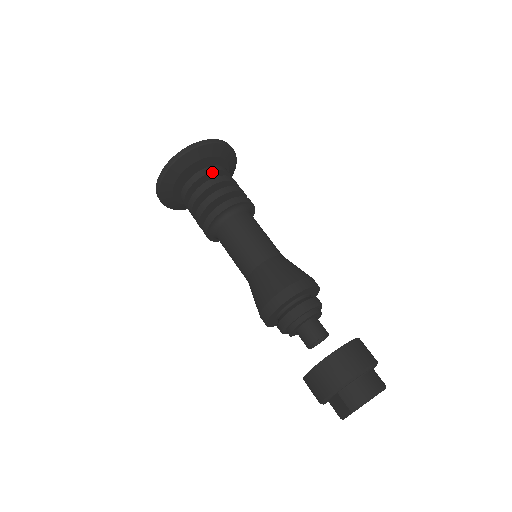
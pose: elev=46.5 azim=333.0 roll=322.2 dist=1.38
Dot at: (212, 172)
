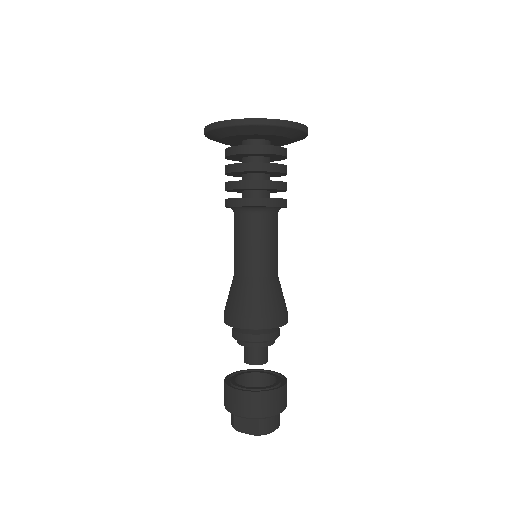
Dot at: (285, 156)
